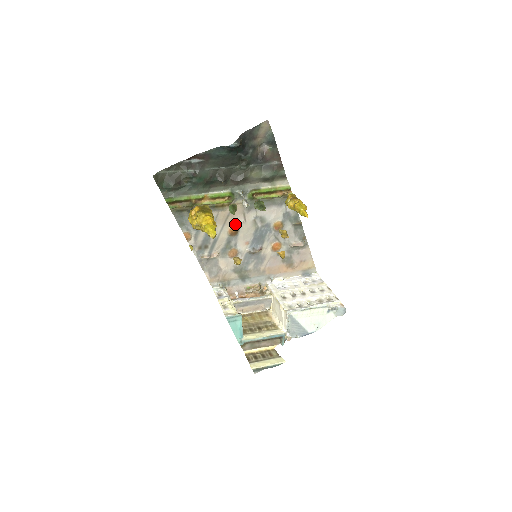
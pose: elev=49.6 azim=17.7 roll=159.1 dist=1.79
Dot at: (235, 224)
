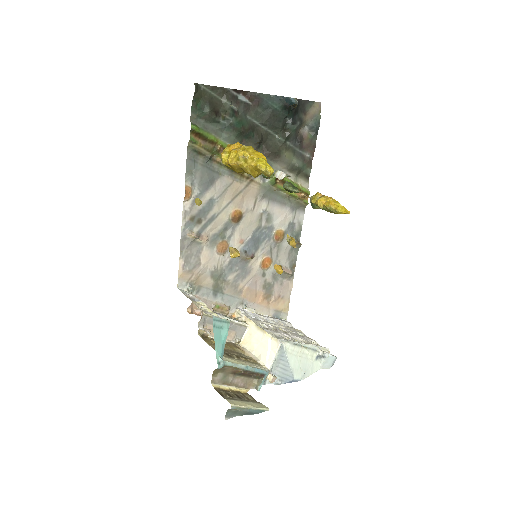
Dot at: (242, 208)
